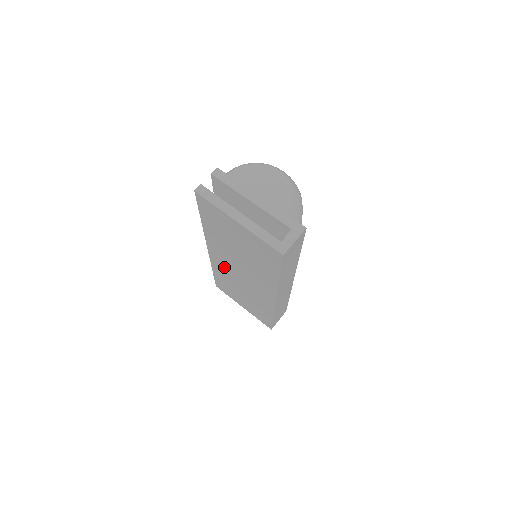
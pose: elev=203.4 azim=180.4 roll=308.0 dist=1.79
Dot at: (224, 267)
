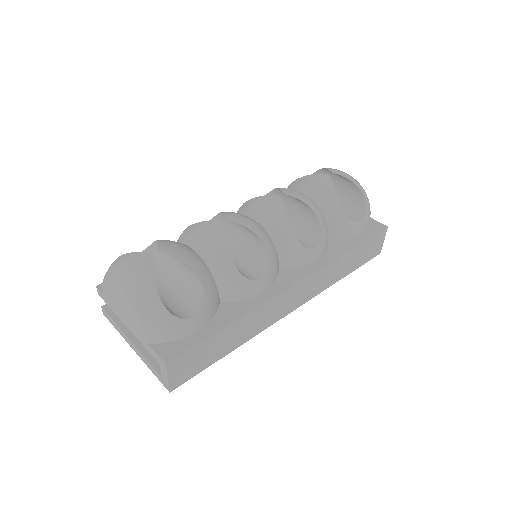
Dot at: occluded
